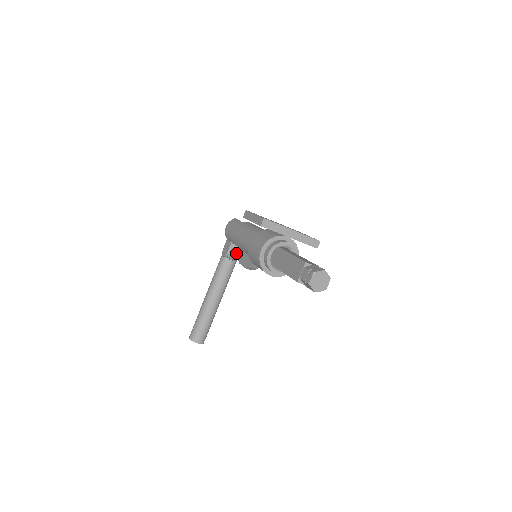
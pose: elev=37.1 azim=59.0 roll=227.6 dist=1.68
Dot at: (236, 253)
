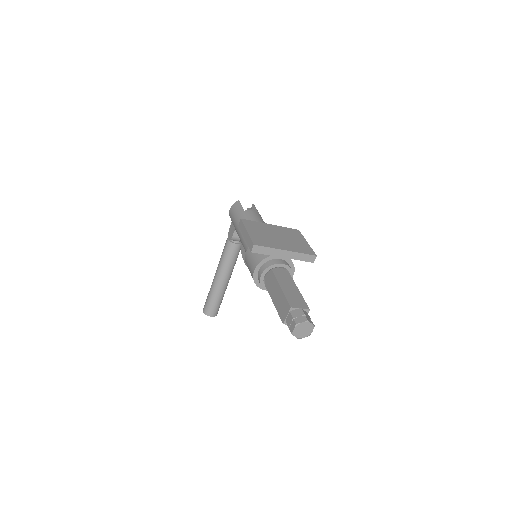
Dot at: occluded
